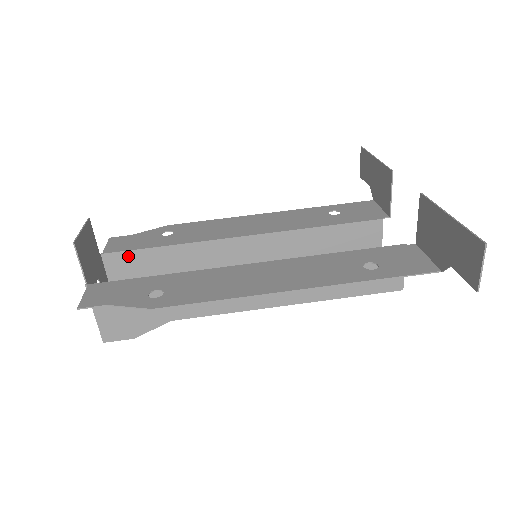
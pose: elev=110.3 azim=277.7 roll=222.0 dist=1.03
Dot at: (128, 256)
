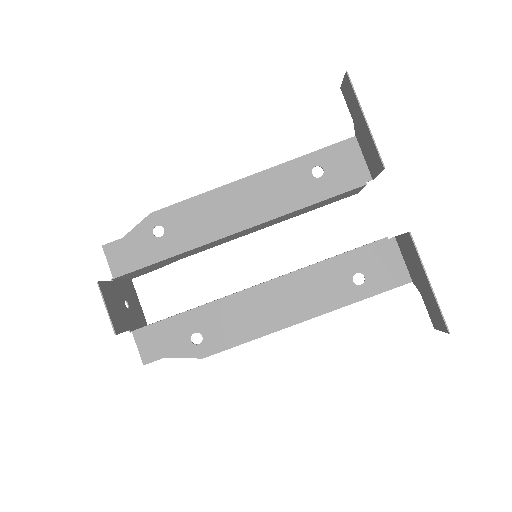
Dot at: (136, 271)
